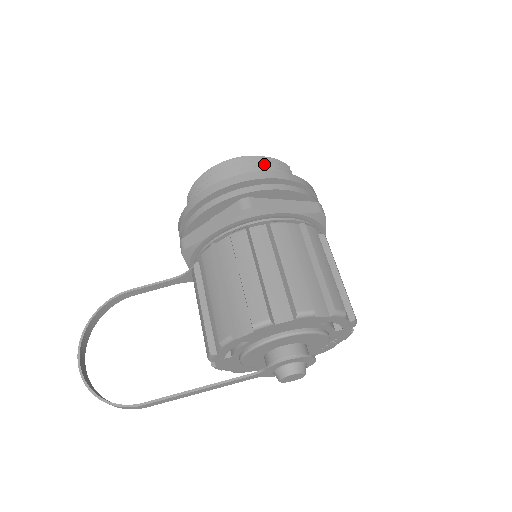
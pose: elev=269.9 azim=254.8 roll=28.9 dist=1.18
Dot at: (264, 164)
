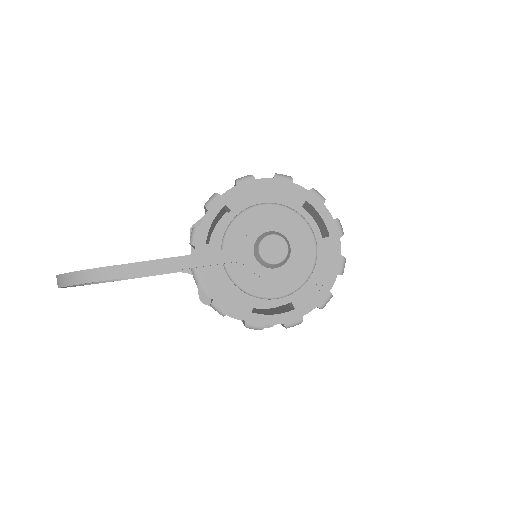
Dot at: occluded
